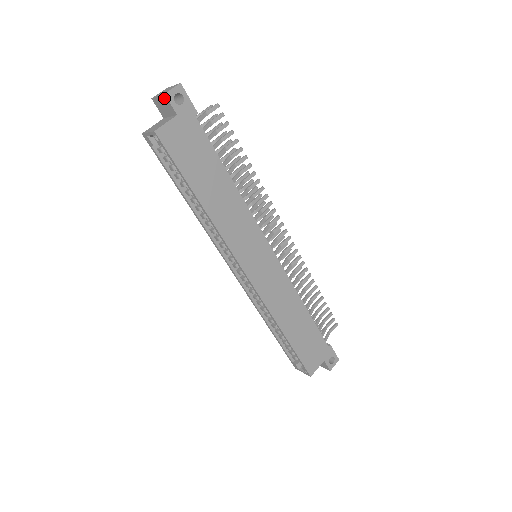
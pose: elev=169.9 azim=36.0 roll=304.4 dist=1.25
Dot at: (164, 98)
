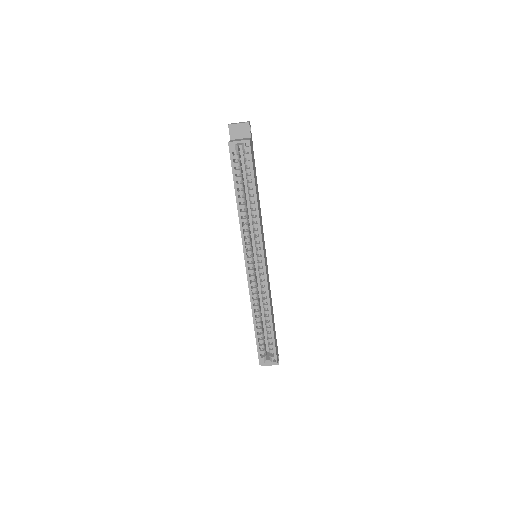
Dot at: (246, 125)
